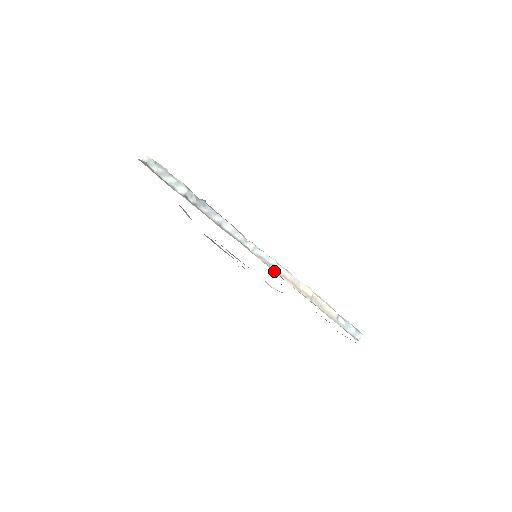
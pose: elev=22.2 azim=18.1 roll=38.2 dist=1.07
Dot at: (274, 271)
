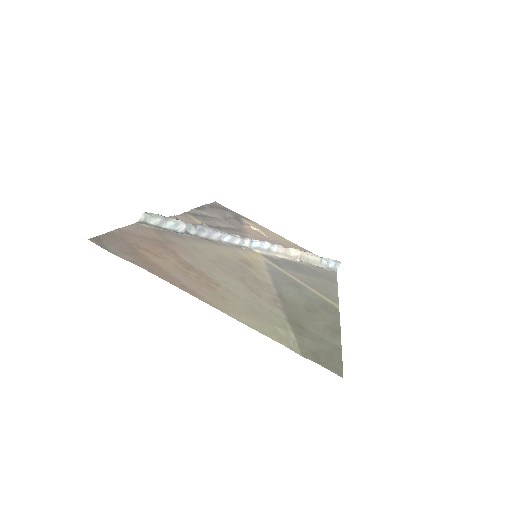
Dot at: (270, 254)
